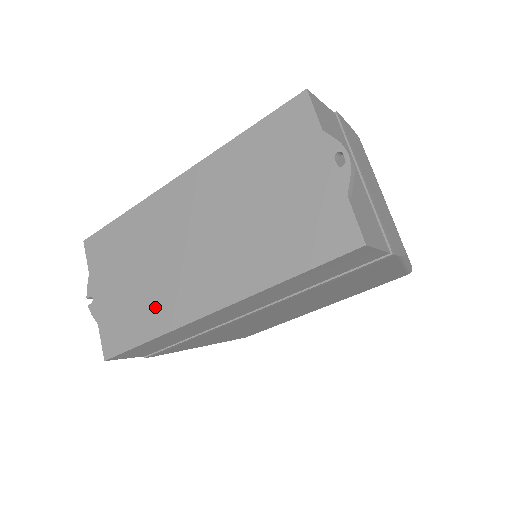
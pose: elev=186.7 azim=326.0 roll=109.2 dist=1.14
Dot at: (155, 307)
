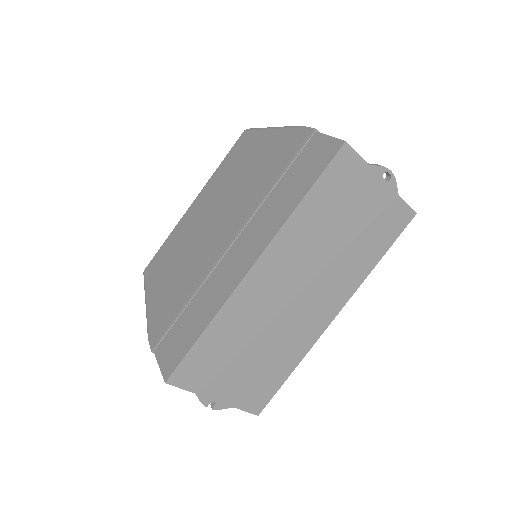
Dot at: (286, 352)
